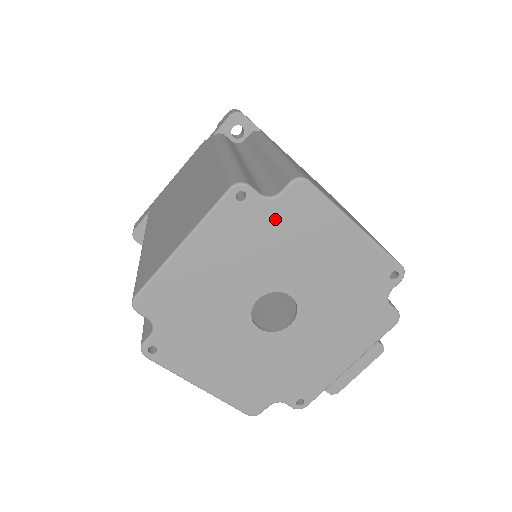
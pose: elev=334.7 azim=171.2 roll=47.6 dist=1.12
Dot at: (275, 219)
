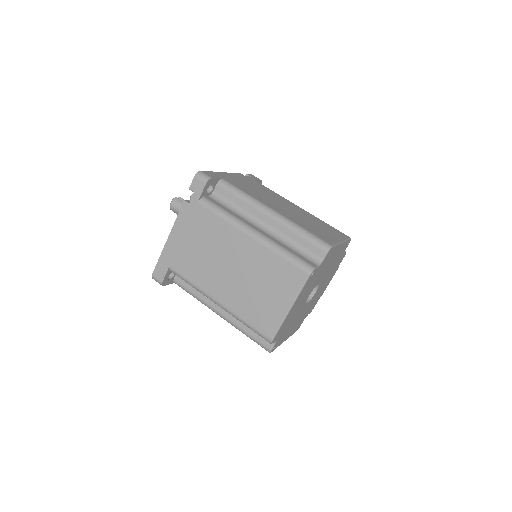
Dot at: (320, 269)
